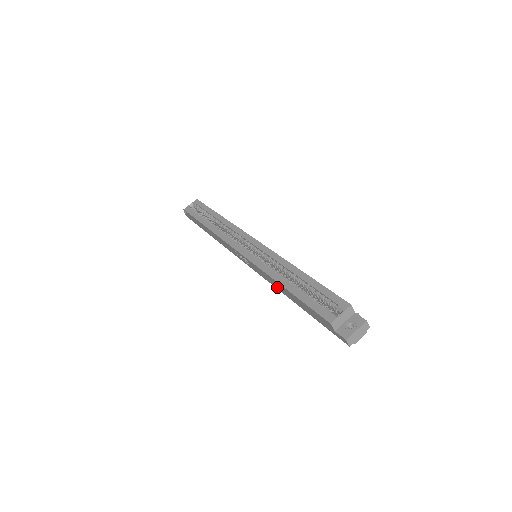
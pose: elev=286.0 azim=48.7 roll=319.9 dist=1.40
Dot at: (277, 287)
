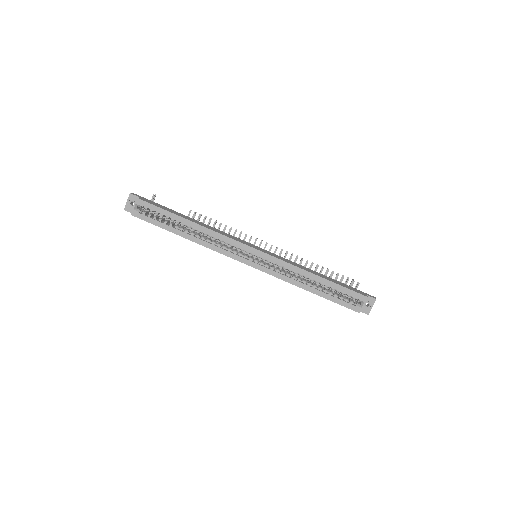
Dot at: occluded
